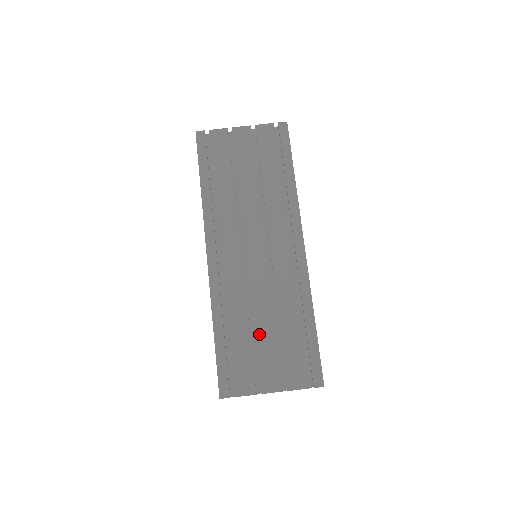
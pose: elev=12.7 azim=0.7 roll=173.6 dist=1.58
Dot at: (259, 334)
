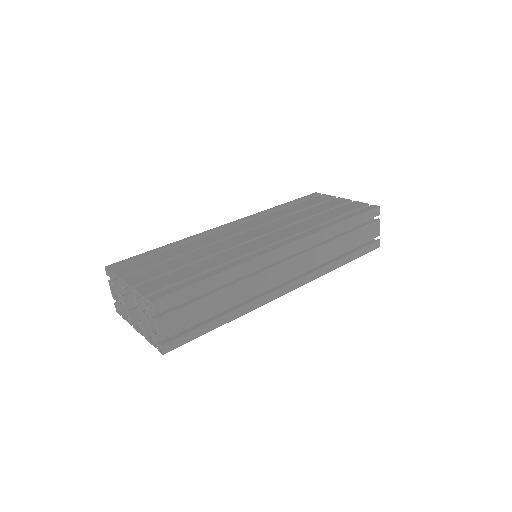
Dot at: (179, 259)
